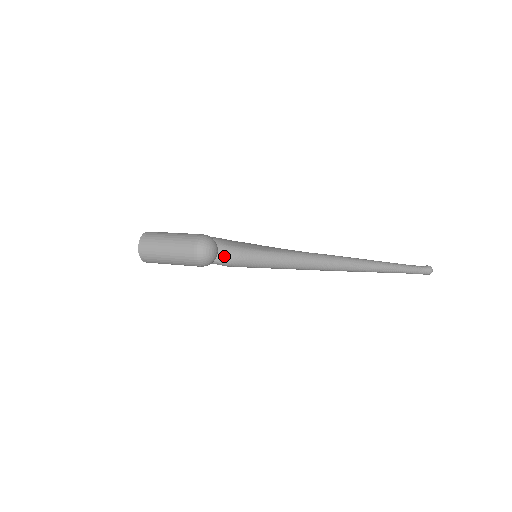
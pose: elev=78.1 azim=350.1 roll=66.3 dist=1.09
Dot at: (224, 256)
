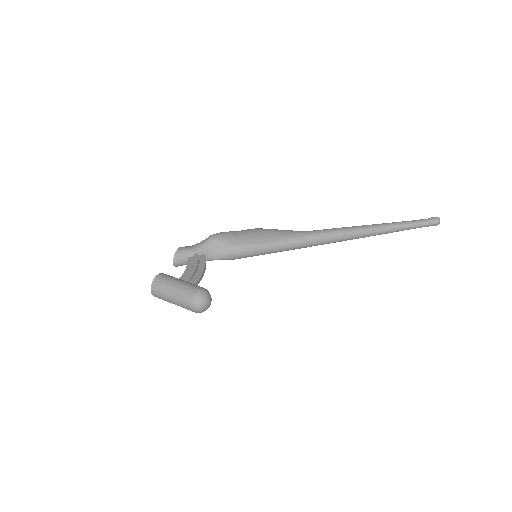
Dot at: (229, 256)
